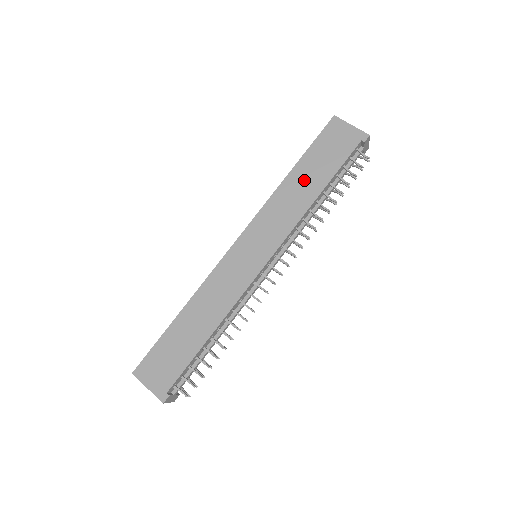
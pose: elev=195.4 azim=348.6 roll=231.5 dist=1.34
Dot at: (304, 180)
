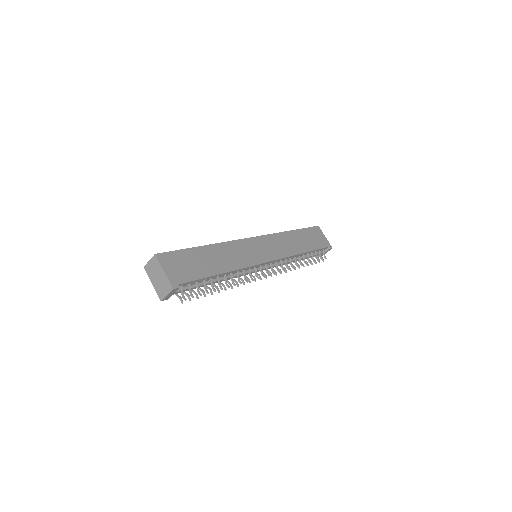
Dot at: (298, 240)
